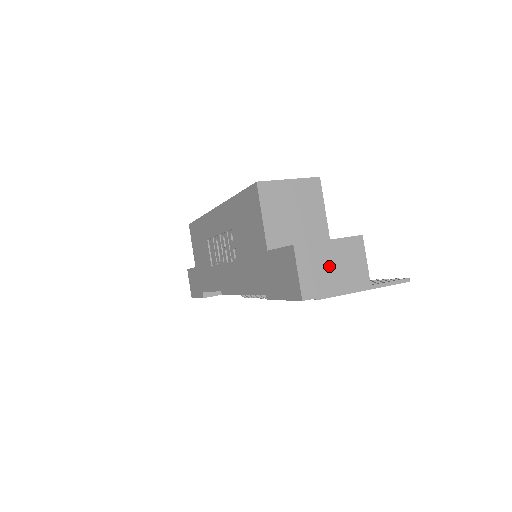
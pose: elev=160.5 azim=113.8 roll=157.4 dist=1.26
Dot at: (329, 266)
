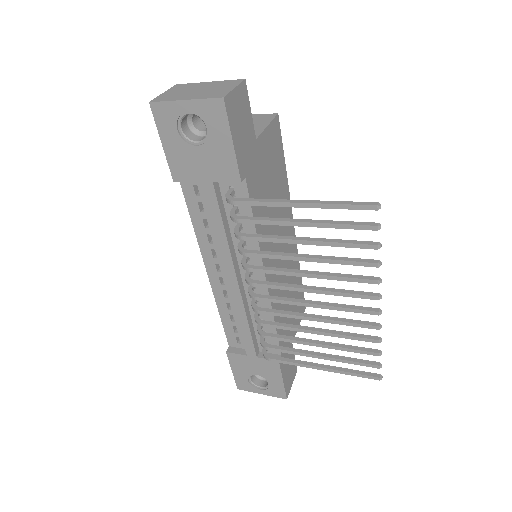
Dot at: (194, 90)
